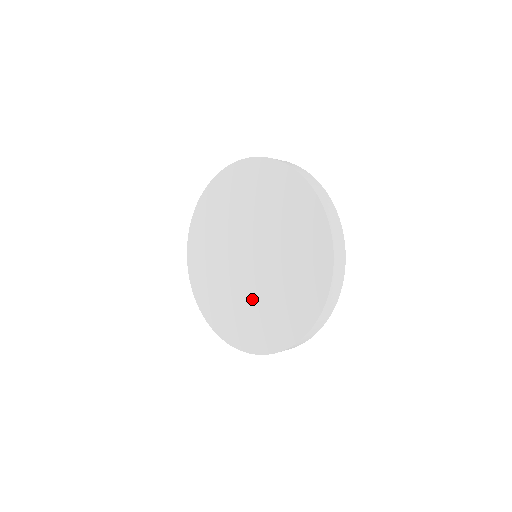
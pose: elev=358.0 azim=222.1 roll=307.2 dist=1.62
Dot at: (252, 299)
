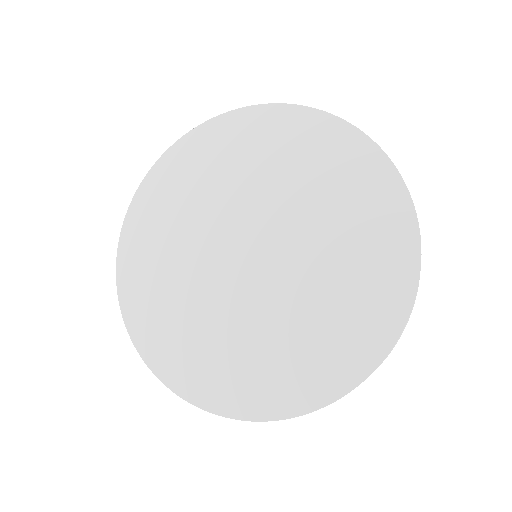
Dot at: (206, 305)
